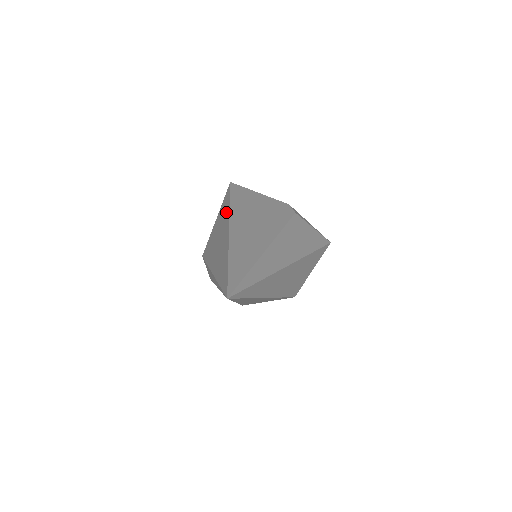
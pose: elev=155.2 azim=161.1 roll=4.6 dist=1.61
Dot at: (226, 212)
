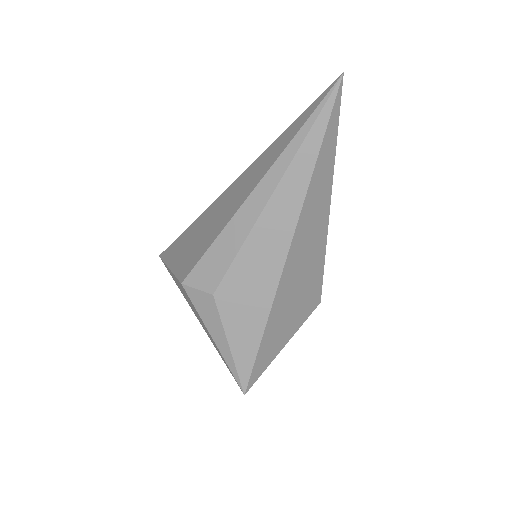
Dot at: (196, 223)
